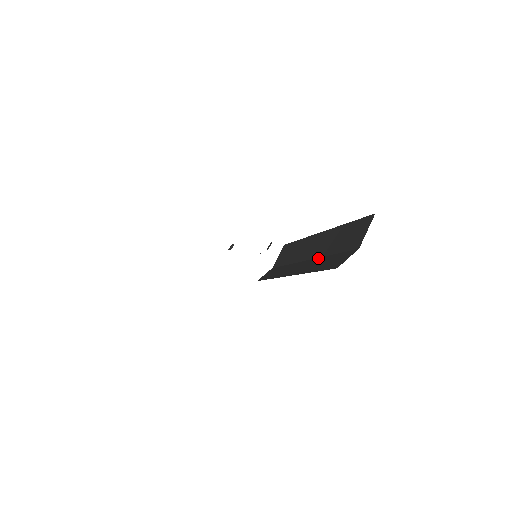
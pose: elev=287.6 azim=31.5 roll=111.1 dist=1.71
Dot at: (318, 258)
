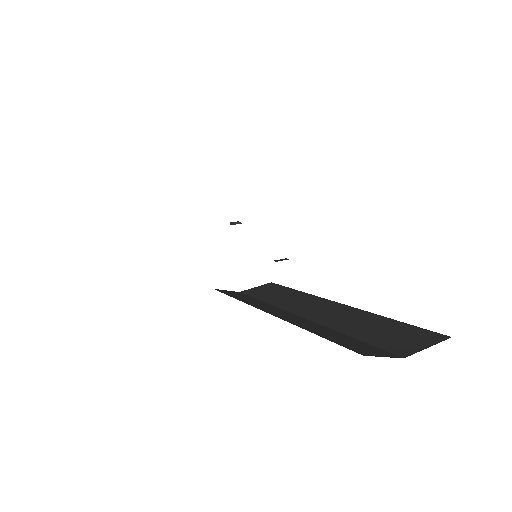
Dot at: (320, 324)
